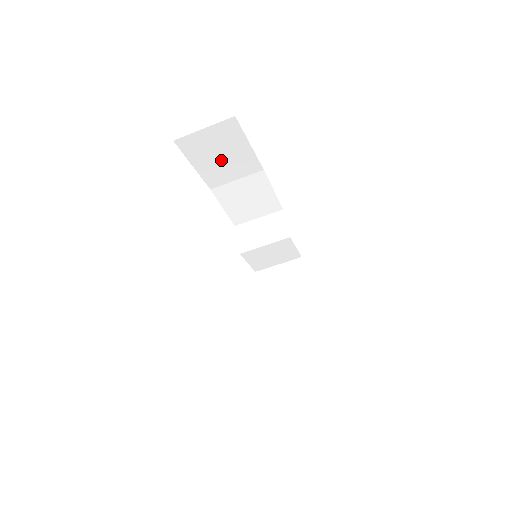
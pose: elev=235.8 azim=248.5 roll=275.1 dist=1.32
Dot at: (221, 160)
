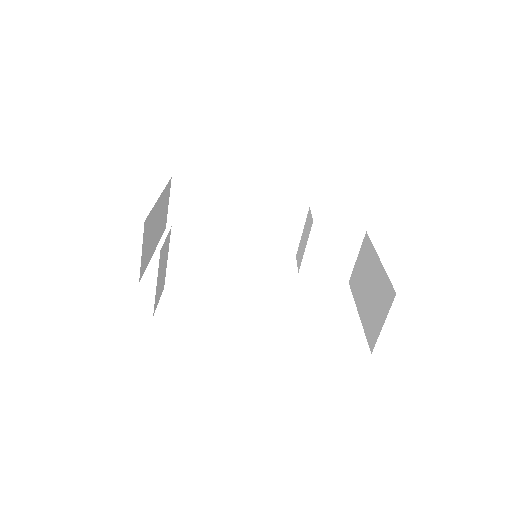
Dot at: (210, 213)
